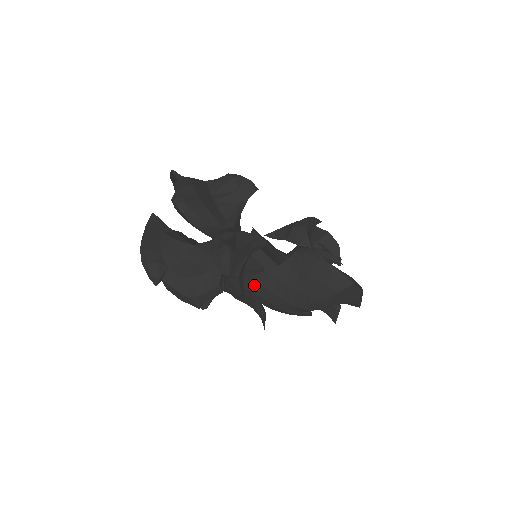
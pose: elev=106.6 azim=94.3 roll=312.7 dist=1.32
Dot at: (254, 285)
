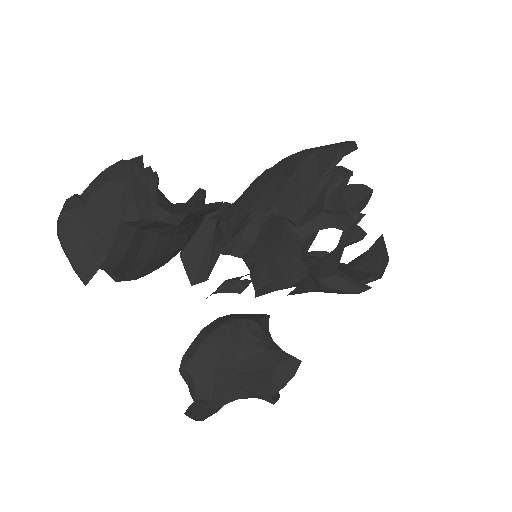
Dot at: occluded
